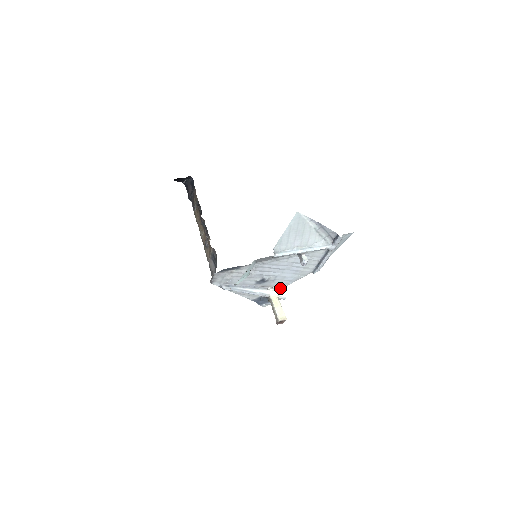
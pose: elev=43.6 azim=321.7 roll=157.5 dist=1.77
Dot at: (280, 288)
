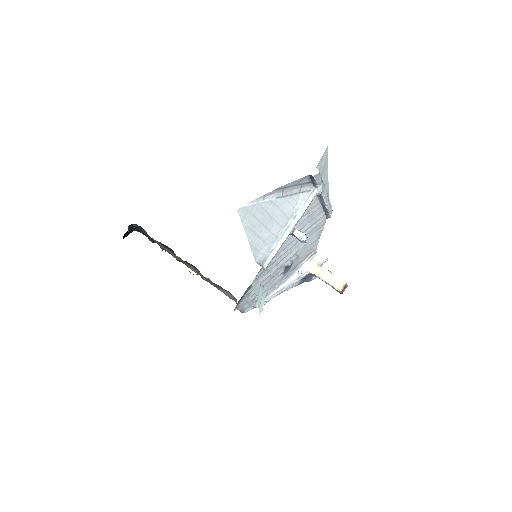
Dot at: (312, 253)
